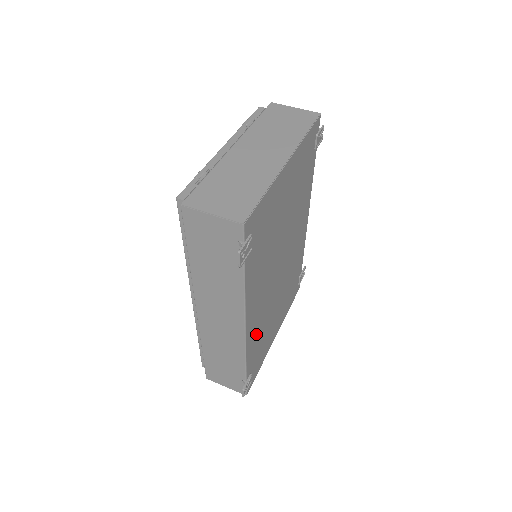
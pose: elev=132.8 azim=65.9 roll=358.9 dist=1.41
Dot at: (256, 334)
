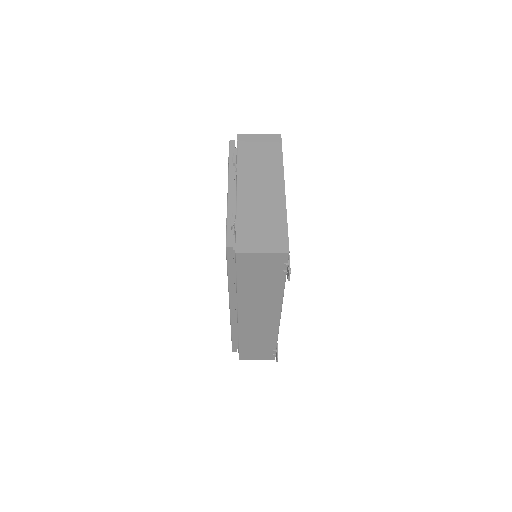
Dot at: occluded
